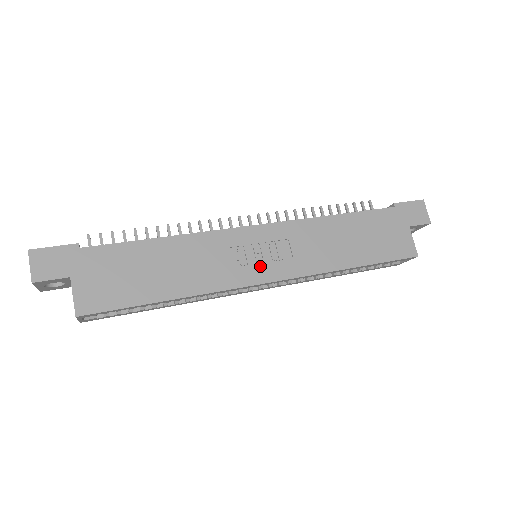
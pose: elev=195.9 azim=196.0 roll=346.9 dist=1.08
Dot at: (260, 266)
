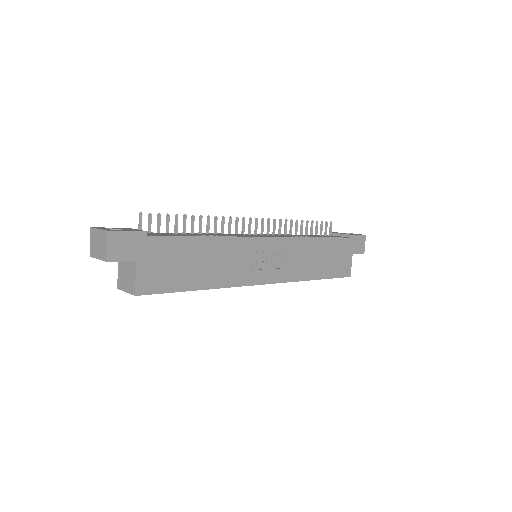
Dot at: (263, 271)
